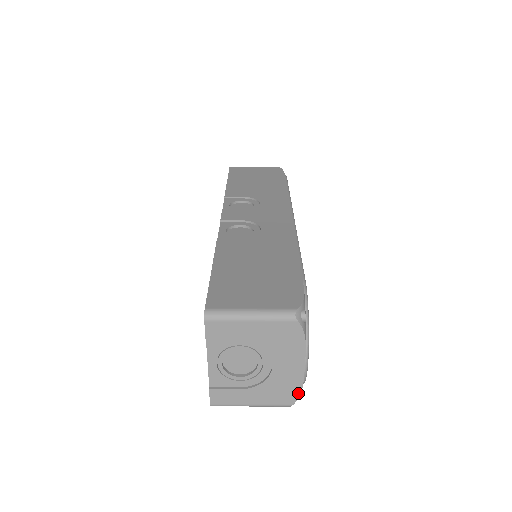
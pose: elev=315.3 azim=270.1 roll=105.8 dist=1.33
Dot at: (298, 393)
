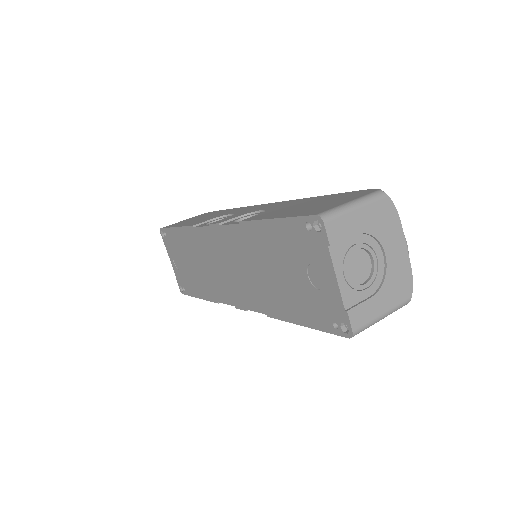
Dot at: (411, 280)
